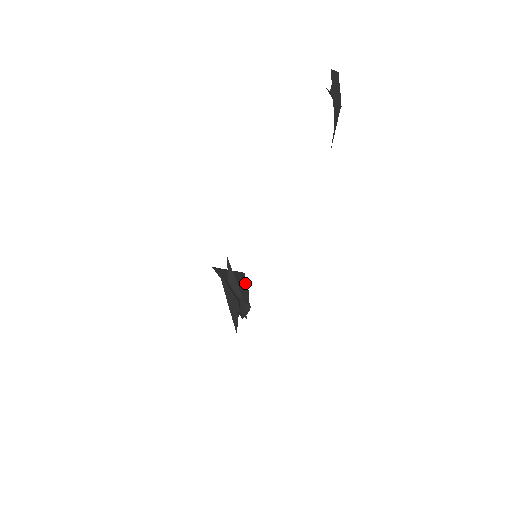
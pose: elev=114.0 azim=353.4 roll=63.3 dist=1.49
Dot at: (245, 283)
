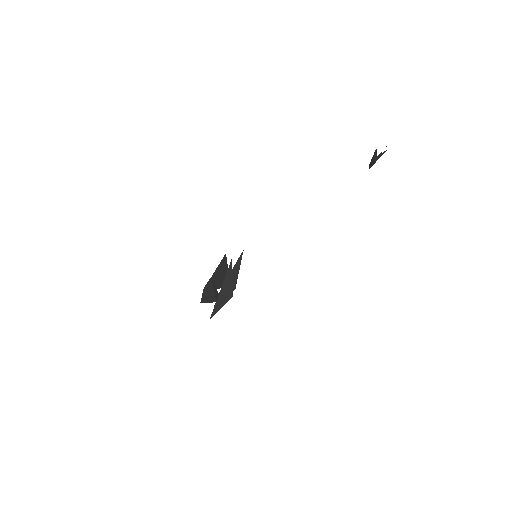
Dot at: occluded
